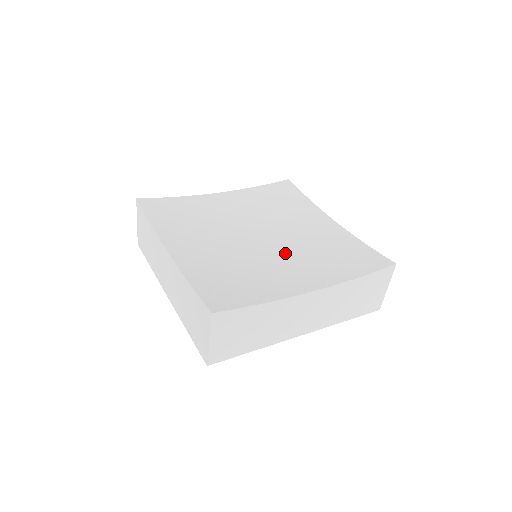
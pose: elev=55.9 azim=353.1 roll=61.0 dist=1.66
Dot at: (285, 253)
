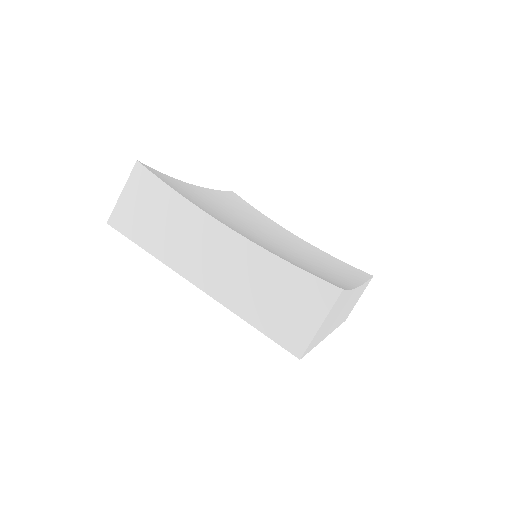
Dot at: (298, 254)
